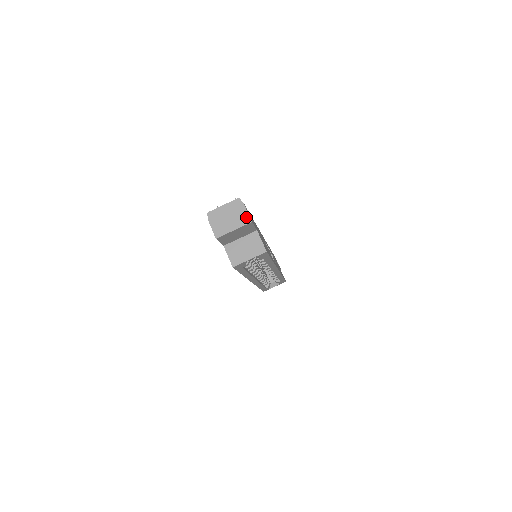
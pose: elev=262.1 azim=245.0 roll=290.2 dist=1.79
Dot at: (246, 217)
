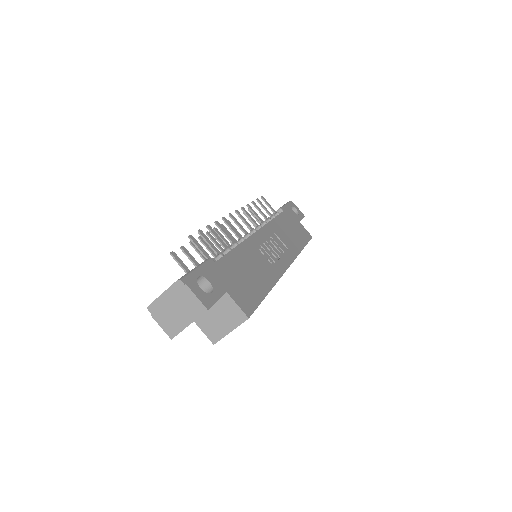
Dot at: (198, 305)
